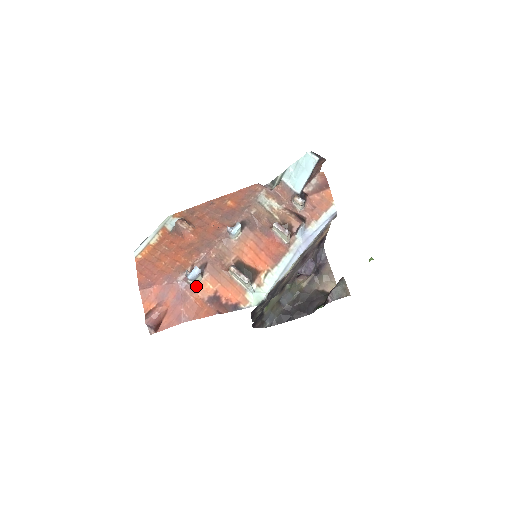
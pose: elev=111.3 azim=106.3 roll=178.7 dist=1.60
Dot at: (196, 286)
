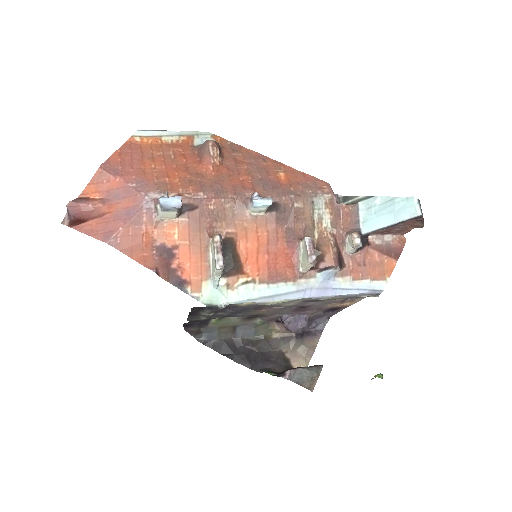
Dot at: (161, 219)
